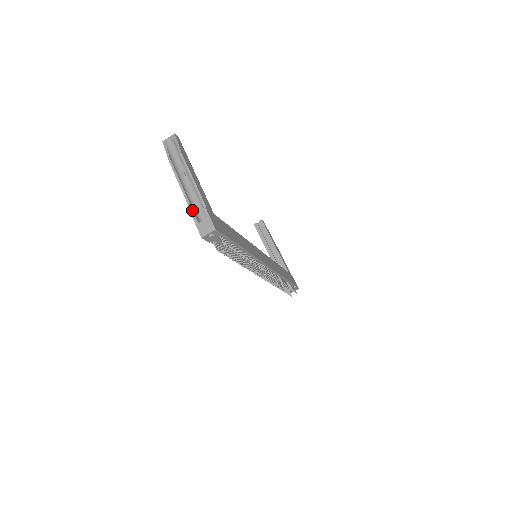
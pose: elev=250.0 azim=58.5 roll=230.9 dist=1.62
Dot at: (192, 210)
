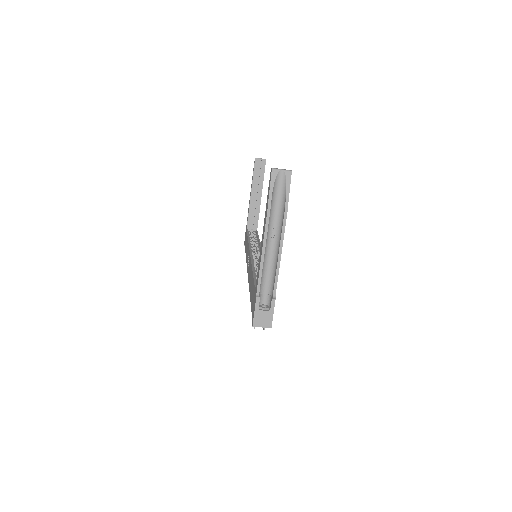
Dot at: (259, 288)
